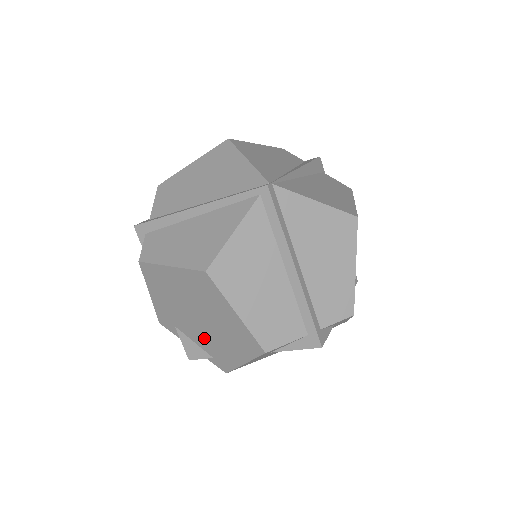
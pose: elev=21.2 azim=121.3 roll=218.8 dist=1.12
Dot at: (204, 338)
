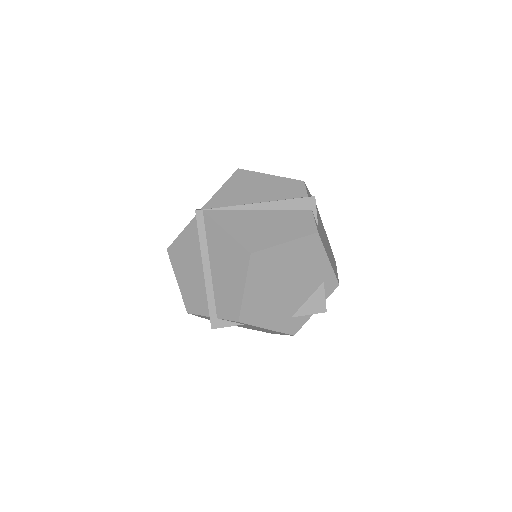
Dot at: occluded
